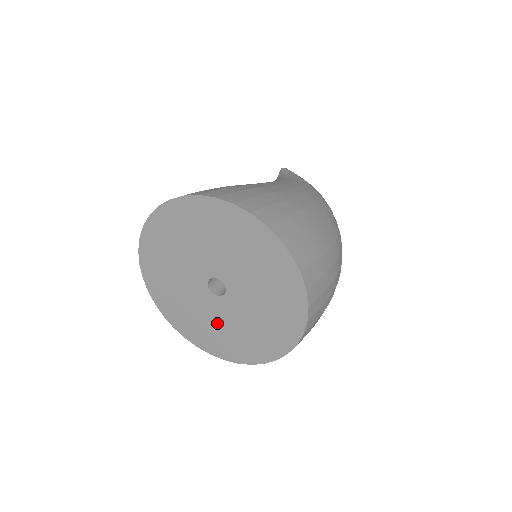
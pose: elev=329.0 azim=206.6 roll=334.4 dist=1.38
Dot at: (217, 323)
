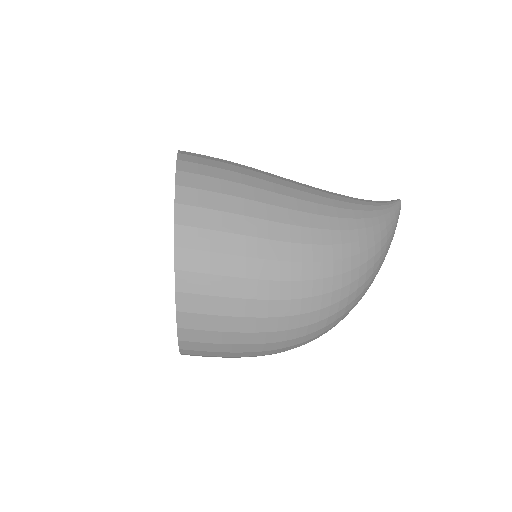
Dot at: occluded
